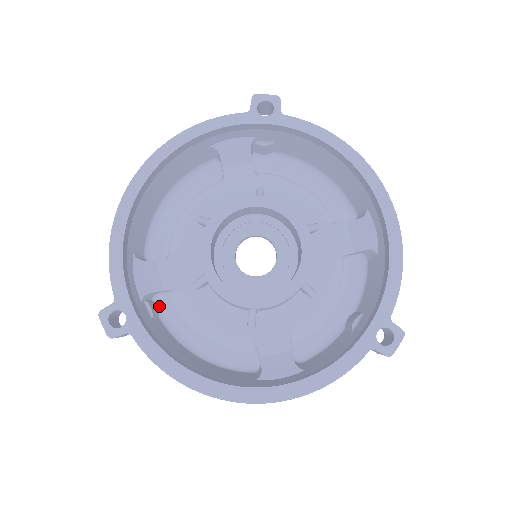
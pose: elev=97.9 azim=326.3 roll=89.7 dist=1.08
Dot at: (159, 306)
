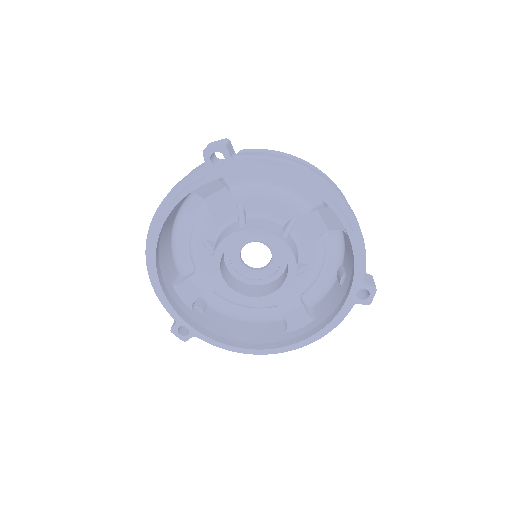
Dot at: (204, 298)
